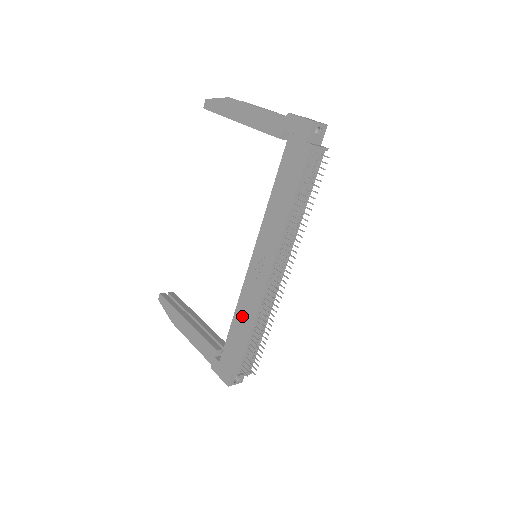
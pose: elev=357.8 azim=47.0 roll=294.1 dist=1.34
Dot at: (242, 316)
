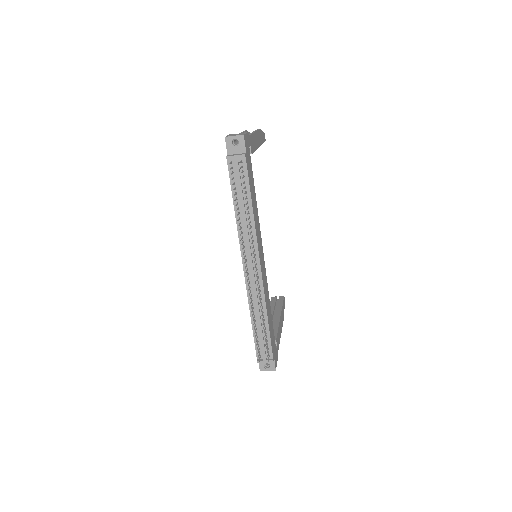
Dot at: occluded
